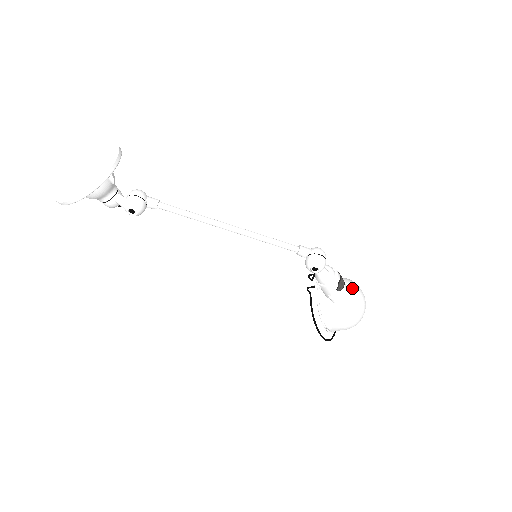
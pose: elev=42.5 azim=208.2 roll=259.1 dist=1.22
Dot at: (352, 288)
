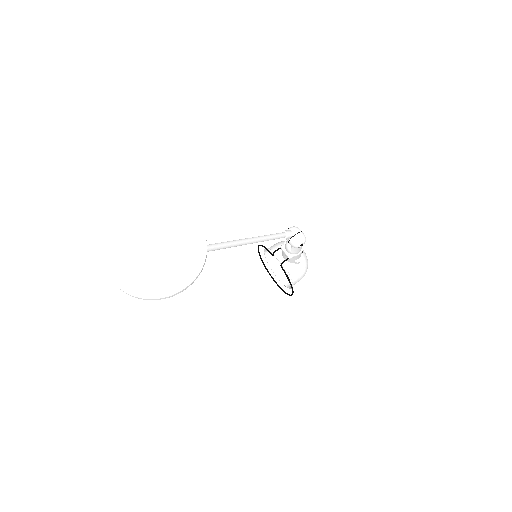
Dot at: occluded
